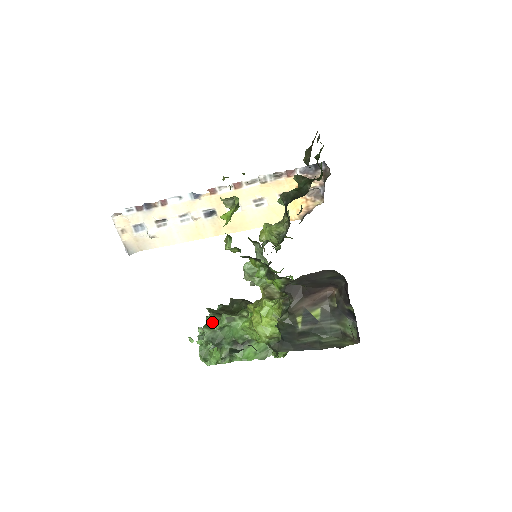
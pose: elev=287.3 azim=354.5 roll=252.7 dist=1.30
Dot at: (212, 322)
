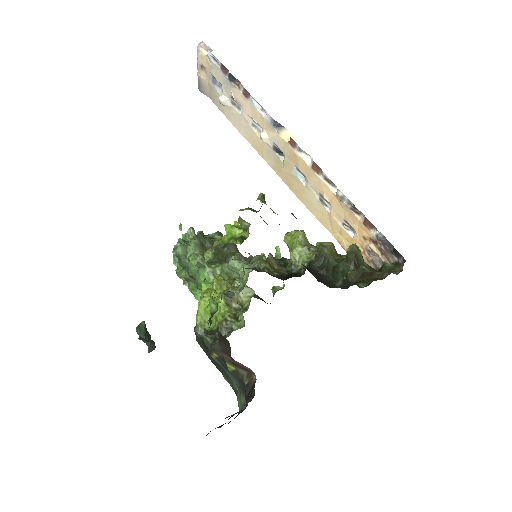
Dot at: (190, 248)
